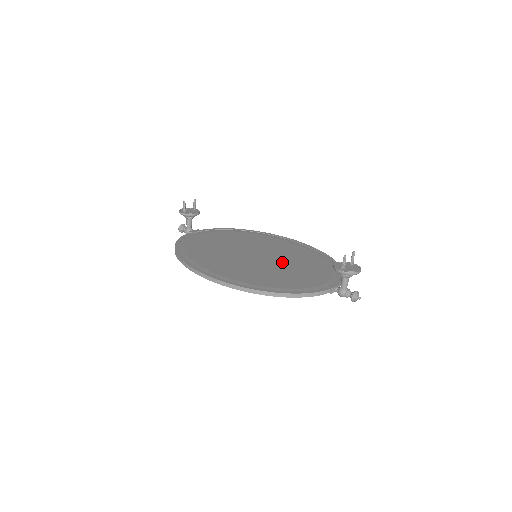
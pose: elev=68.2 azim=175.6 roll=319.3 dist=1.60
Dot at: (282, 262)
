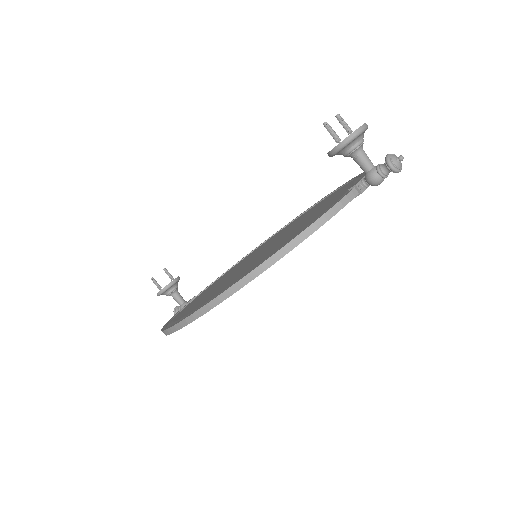
Dot at: (287, 232)
